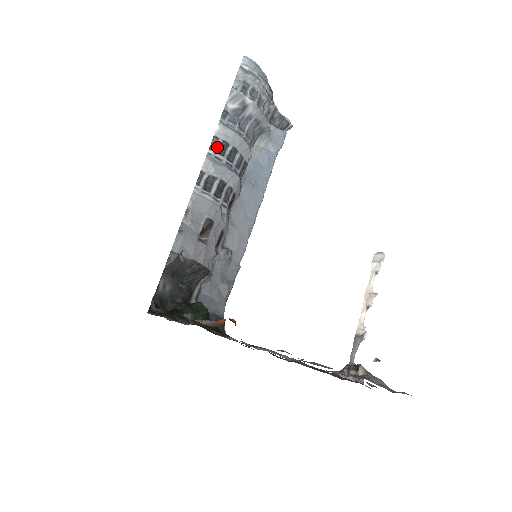
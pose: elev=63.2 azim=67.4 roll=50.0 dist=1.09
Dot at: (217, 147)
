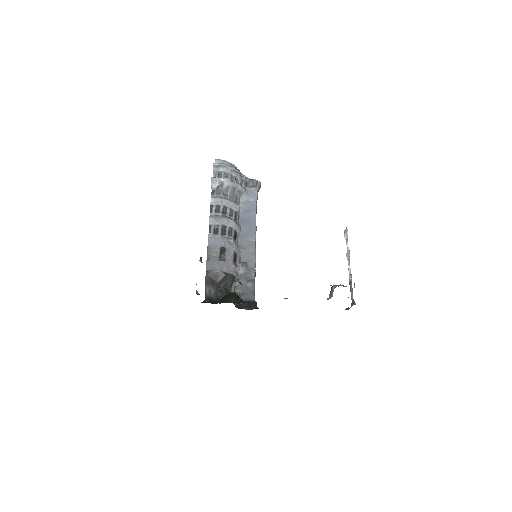
Dot at: (214, 210)
